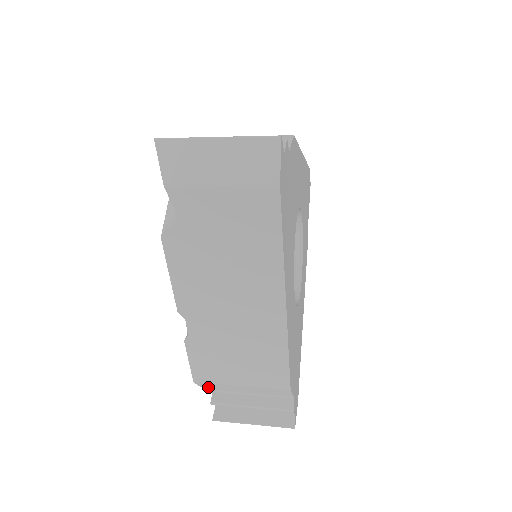
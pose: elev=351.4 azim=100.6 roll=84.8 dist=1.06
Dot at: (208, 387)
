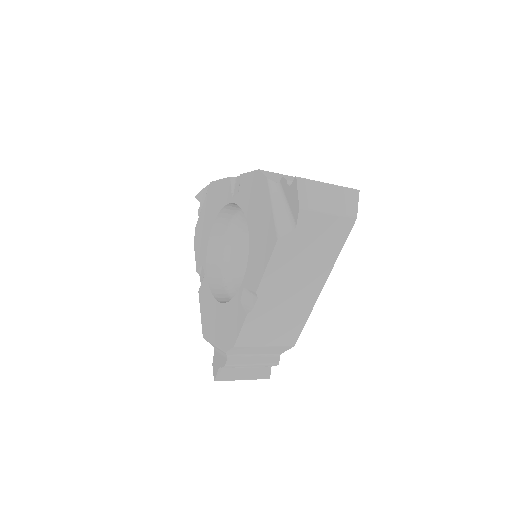
Dot at: (232, 352)
